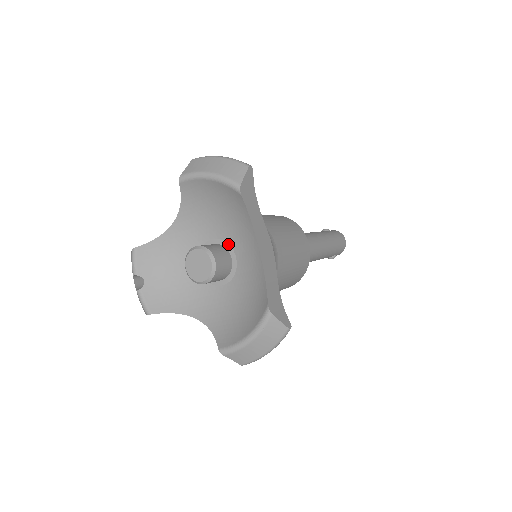
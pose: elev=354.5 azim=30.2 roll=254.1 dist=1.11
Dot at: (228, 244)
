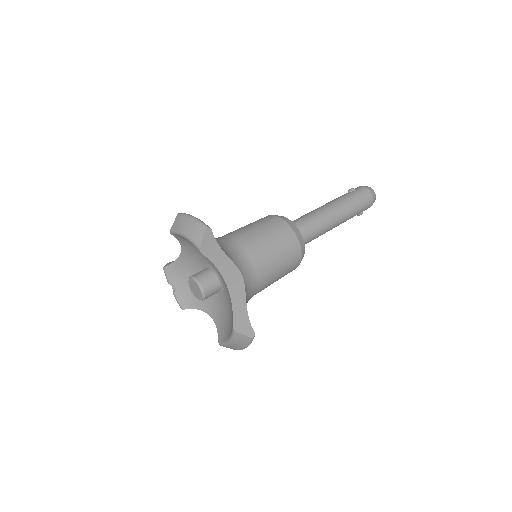
Dot at: (215, 270)
